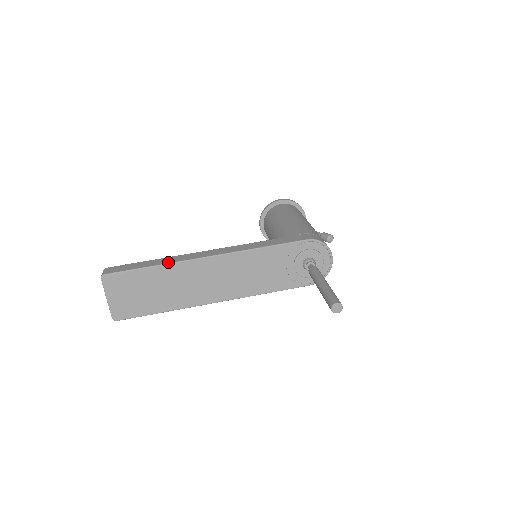
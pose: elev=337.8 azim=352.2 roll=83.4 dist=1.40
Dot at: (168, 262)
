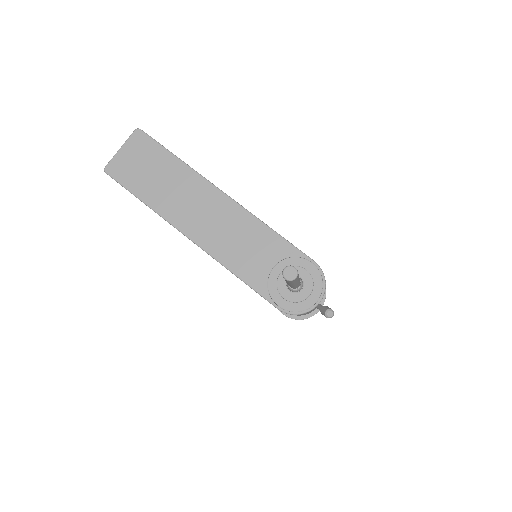
Dot at: occluded
